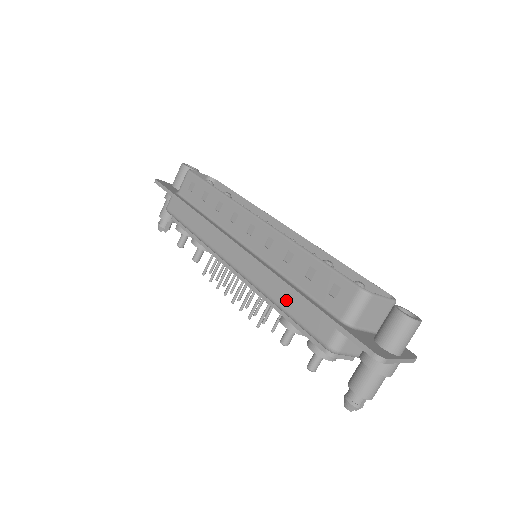
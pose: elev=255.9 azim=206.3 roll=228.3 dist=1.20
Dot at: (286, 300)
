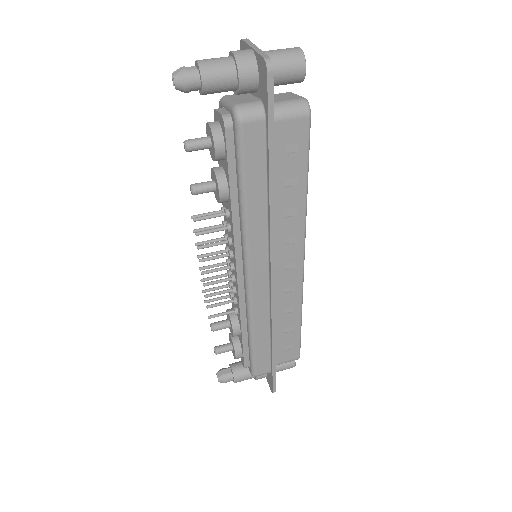
Dot at: occluded
